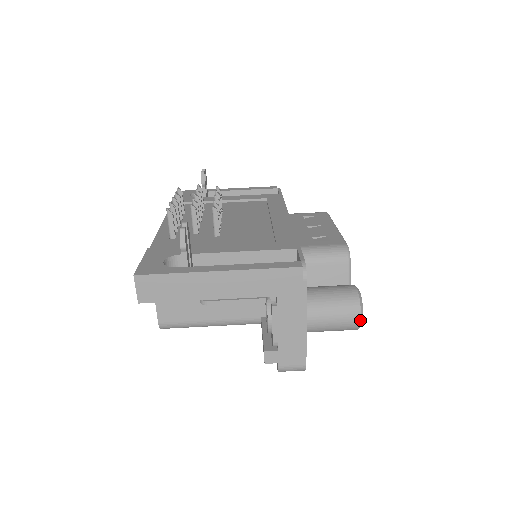
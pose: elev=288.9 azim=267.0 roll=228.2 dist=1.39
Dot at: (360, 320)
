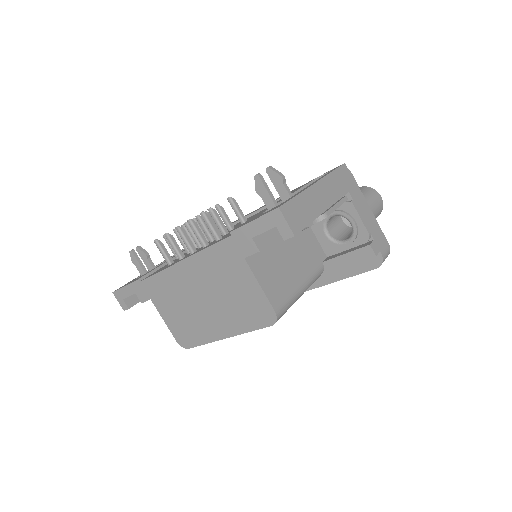
Dot at: (381, 198)
